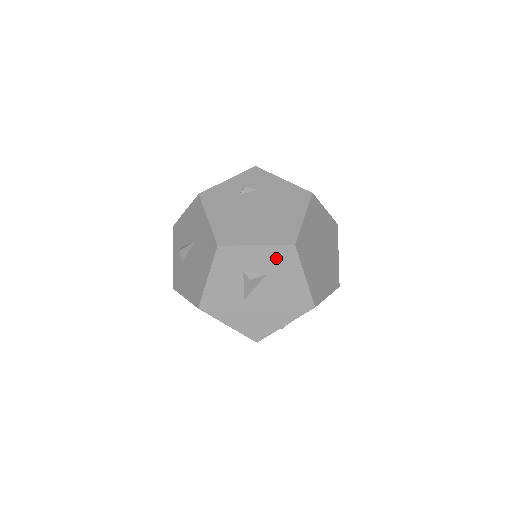
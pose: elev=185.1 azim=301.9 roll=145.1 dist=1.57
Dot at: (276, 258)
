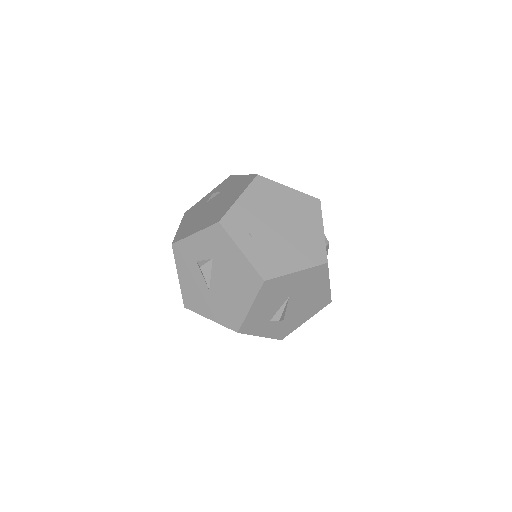
Dot at: (212, 240)
